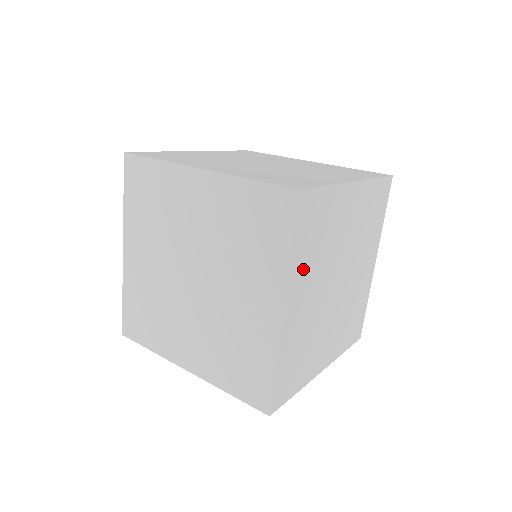
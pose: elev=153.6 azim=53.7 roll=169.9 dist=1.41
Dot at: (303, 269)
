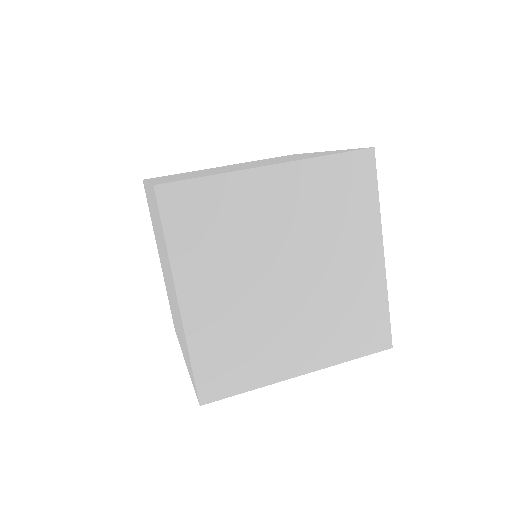
Dot at: (197, 260)
